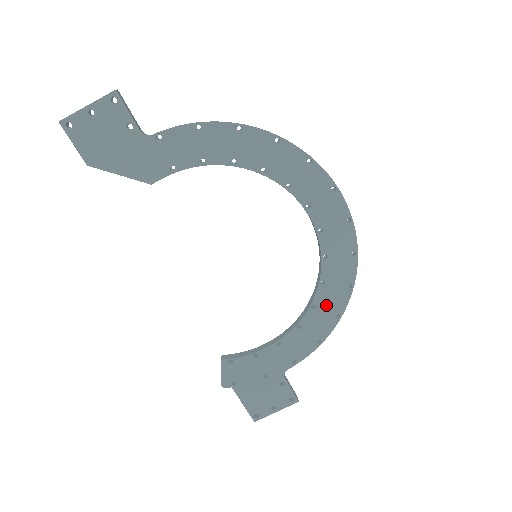
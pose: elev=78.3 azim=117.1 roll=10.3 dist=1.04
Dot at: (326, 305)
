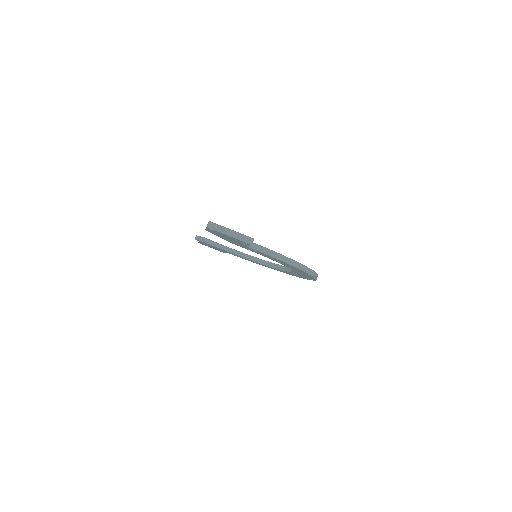
Dot at: (269, 267)
